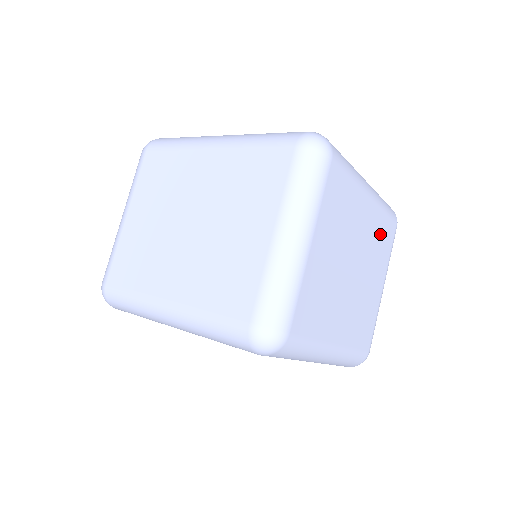
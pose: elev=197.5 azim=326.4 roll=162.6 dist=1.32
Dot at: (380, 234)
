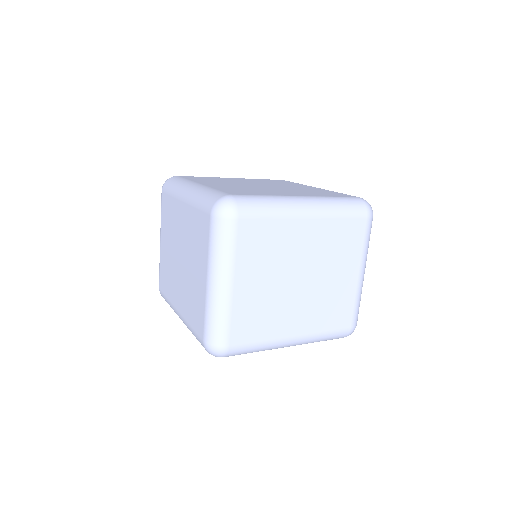
Dot at: (338, 238)
